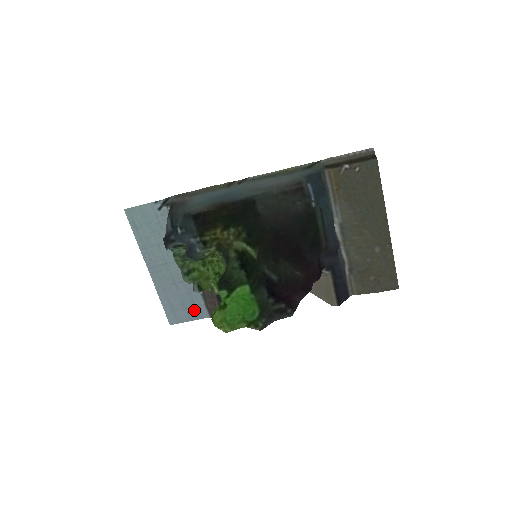
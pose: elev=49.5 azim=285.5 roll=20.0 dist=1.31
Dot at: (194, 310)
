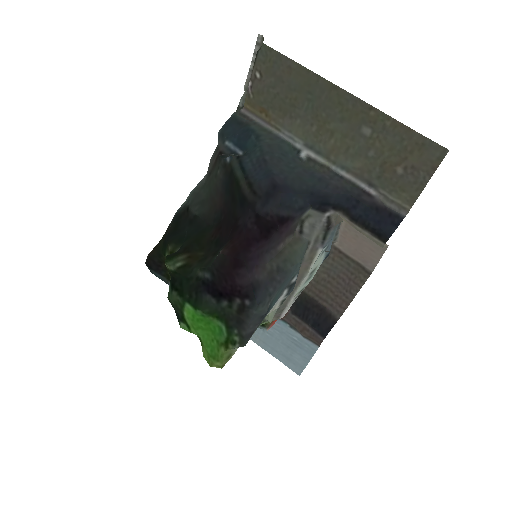
Dot at: (301, 348)
